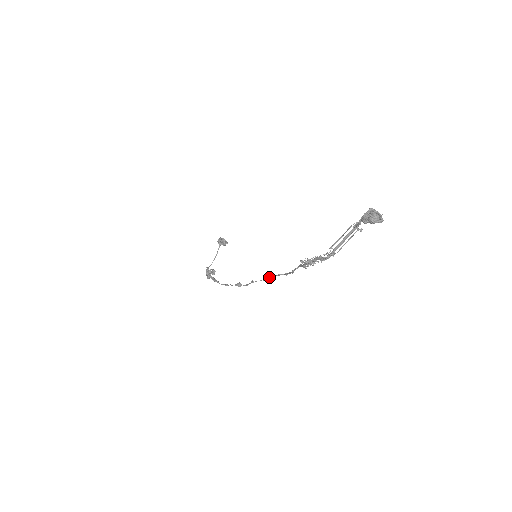
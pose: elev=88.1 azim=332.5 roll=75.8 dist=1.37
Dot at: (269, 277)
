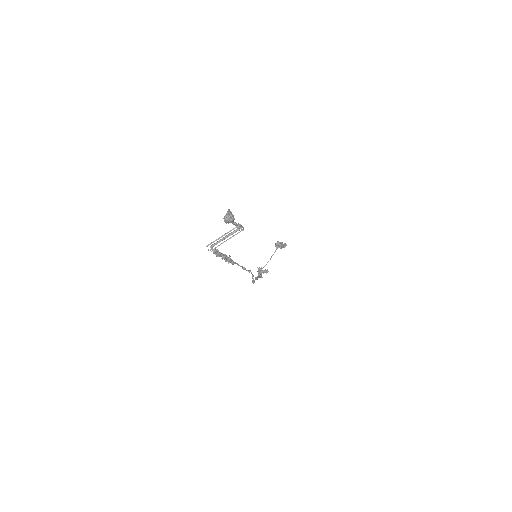
Dot at: occluded
